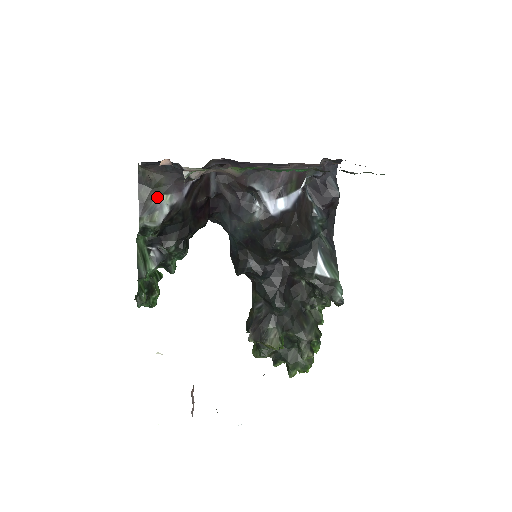
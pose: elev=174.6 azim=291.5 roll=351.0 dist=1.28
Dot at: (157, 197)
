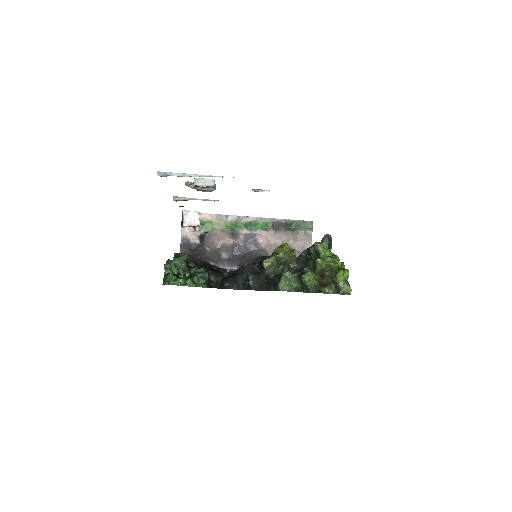
Dot at: occluded
